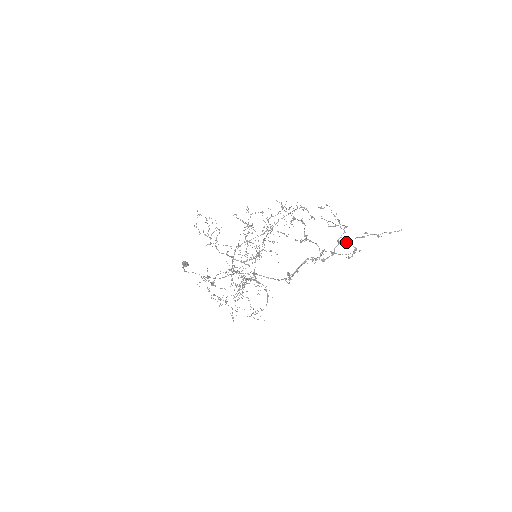
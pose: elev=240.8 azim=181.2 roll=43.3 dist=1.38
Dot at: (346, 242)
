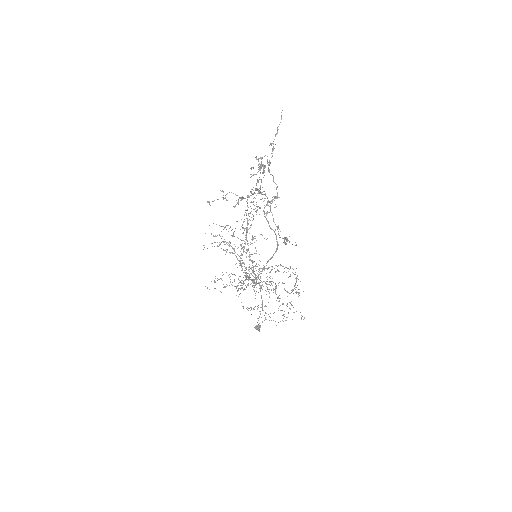
Dot at: (263, 166)
